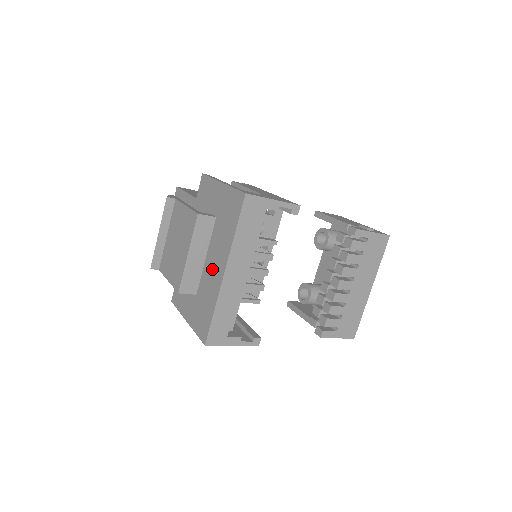
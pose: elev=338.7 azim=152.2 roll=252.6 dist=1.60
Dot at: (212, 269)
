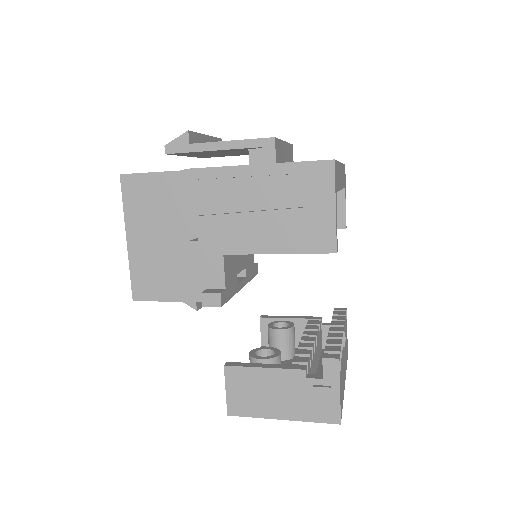
Dot at: occluded
